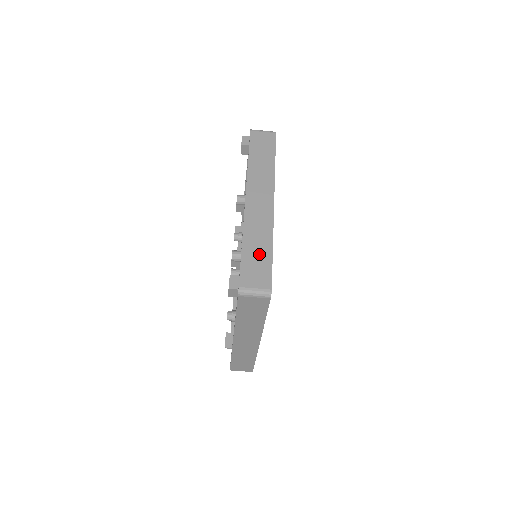
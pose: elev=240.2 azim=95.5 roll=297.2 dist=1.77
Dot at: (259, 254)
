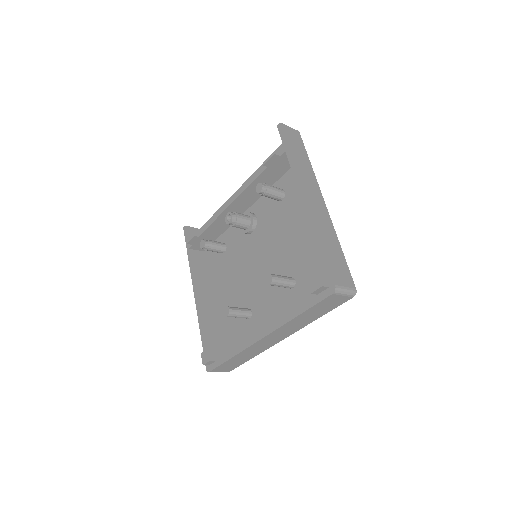
Dot at: (239, 361)
